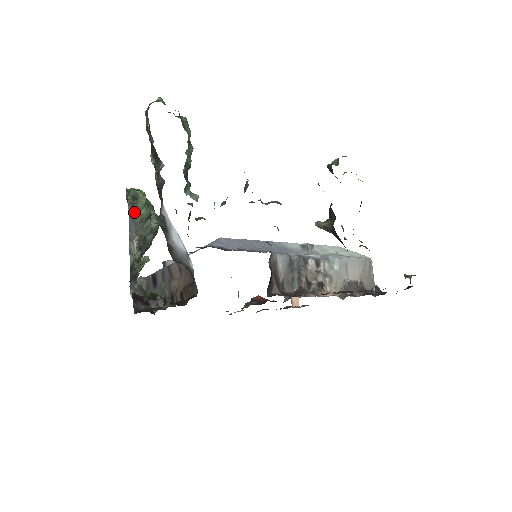
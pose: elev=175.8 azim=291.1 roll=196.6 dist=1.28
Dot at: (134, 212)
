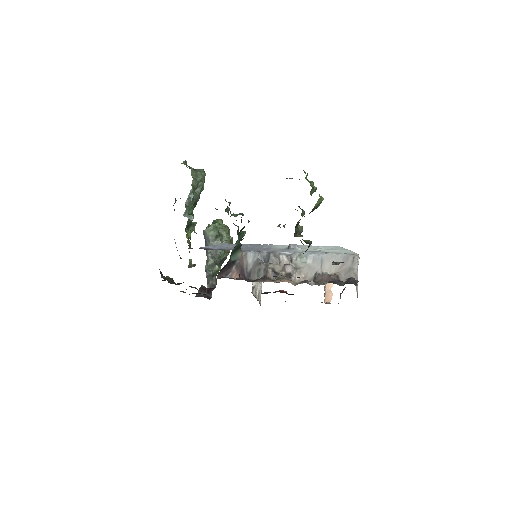
Dot at: (206, 234)
